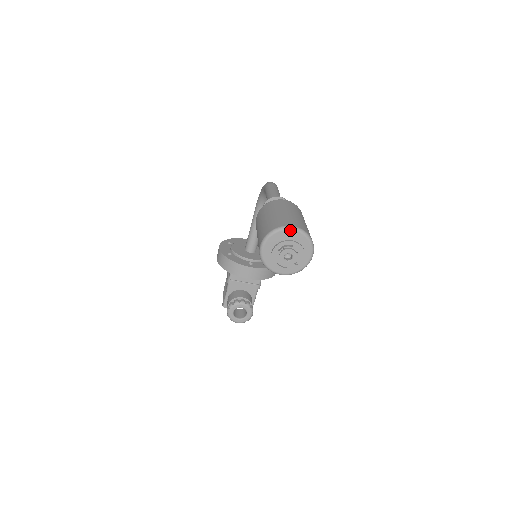
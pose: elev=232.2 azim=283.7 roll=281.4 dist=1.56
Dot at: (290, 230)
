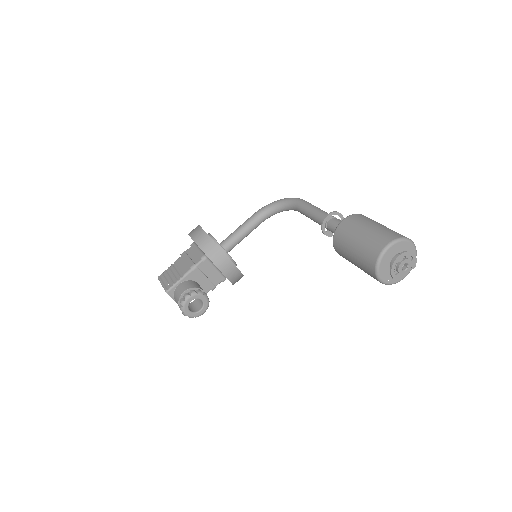
Dot at: (413, 245)
